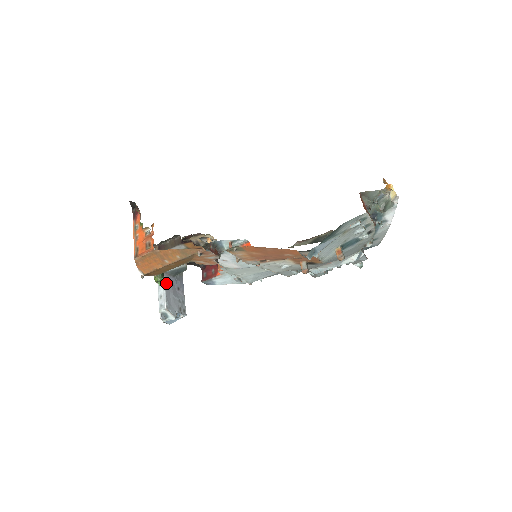
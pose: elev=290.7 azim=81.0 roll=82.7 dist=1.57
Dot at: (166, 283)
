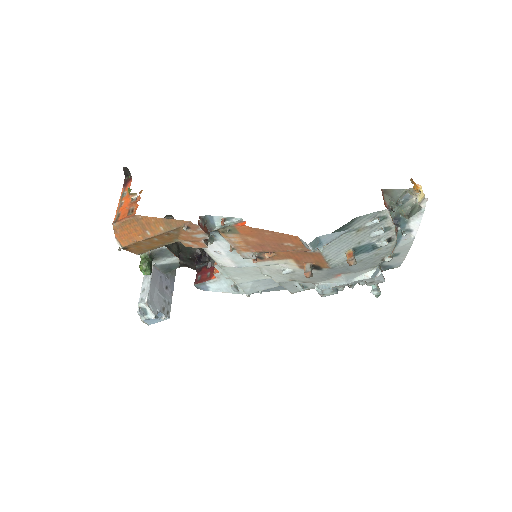
Dot at: (153, 277)
